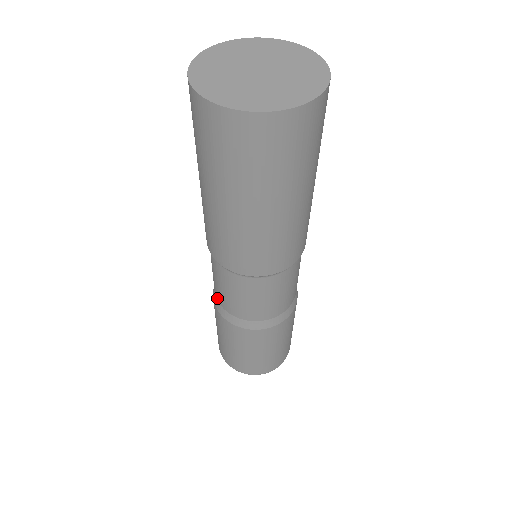
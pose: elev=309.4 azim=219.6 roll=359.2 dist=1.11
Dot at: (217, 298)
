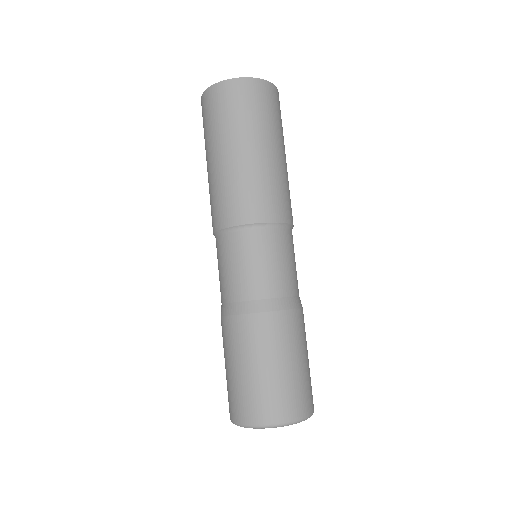
Dot at: occluded
